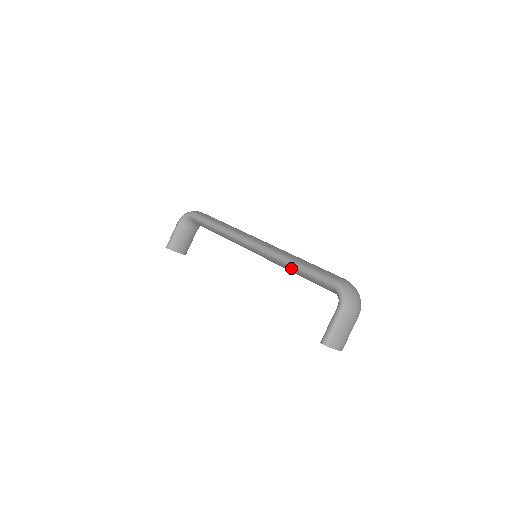
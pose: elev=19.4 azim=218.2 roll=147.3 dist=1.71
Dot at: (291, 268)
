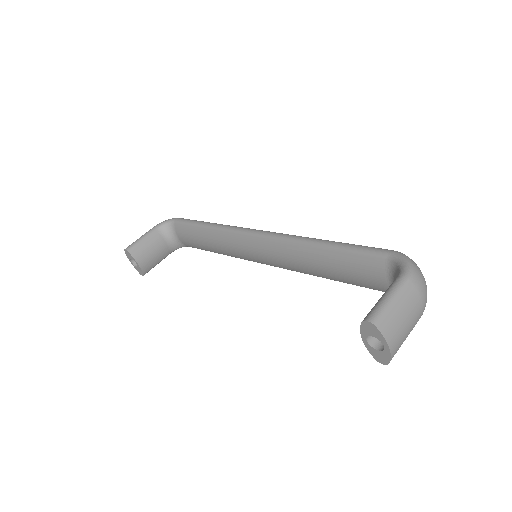
Dot at: (316, 249)
